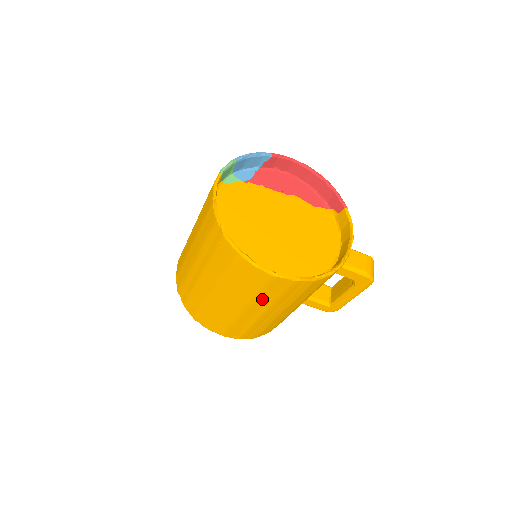
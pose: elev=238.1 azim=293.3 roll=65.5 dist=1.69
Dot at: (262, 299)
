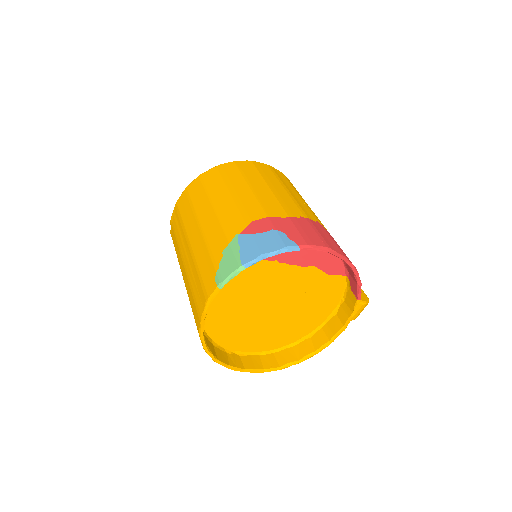
Dot at: occluded
